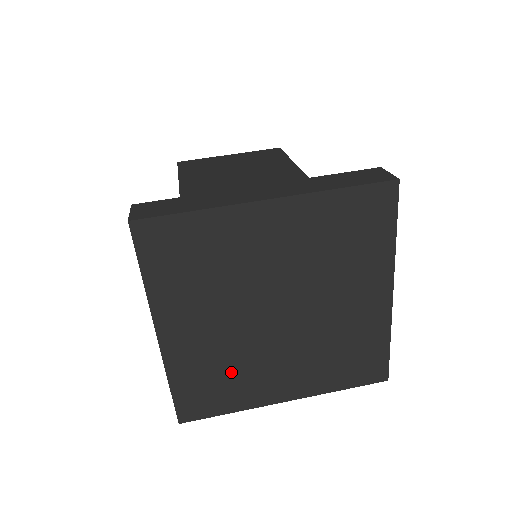
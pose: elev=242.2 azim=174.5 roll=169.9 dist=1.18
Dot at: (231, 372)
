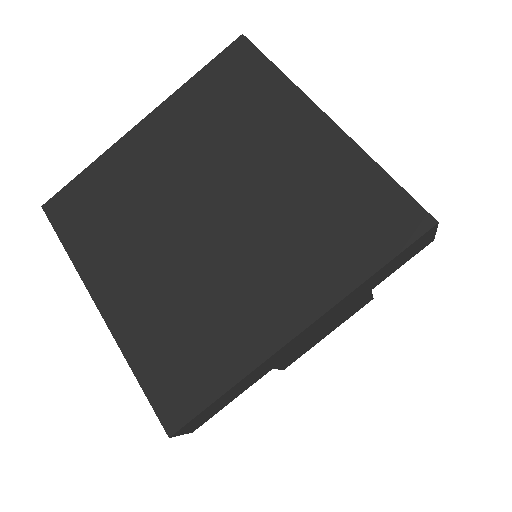
Dot at: (120, 215)
